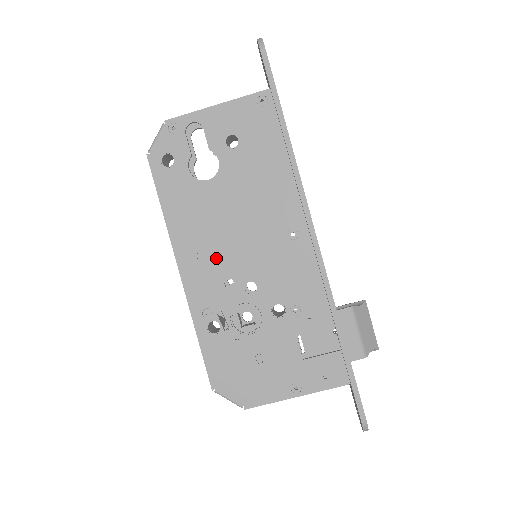
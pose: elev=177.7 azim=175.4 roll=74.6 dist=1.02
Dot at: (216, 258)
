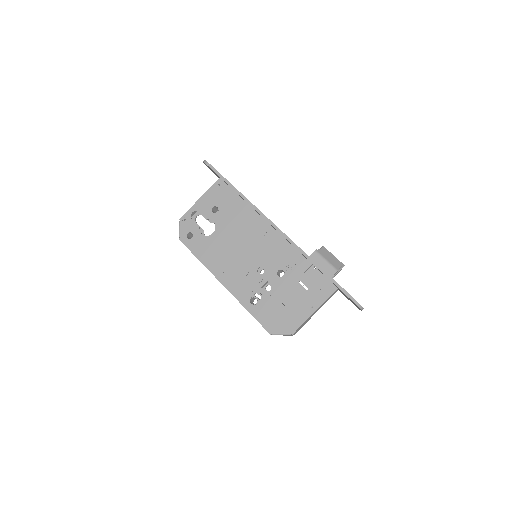
Dot at: (236, 267)
